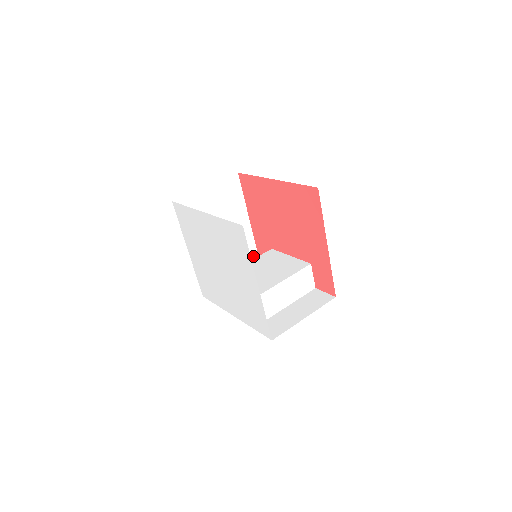
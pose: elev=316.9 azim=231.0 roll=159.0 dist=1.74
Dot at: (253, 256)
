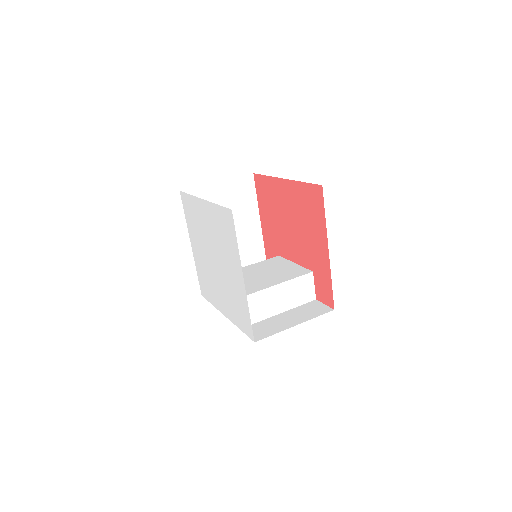
Dot at: occluded
